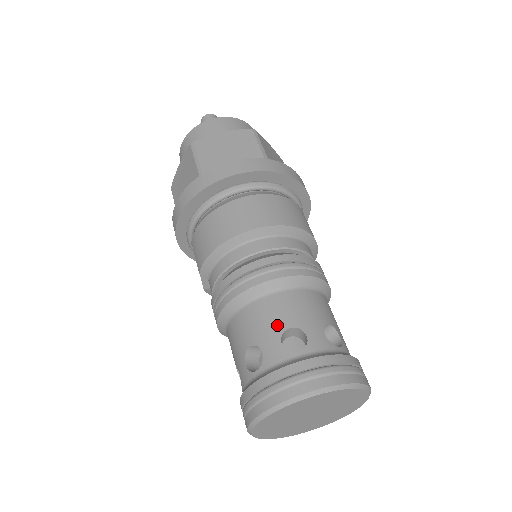
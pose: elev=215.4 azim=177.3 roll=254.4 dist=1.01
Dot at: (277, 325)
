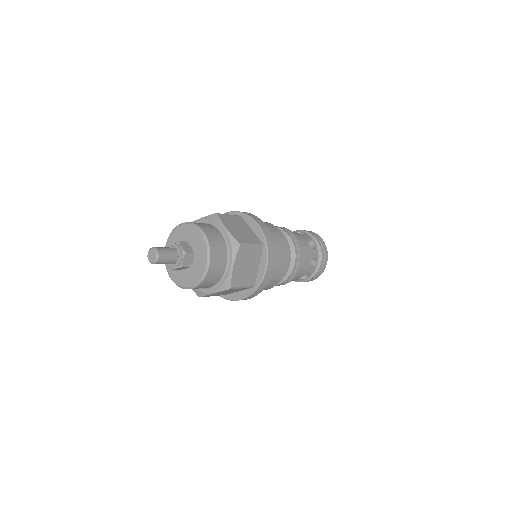
Dot at: (308, 268)
